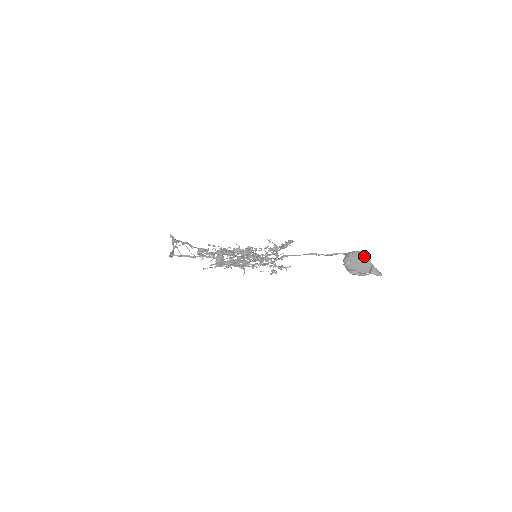
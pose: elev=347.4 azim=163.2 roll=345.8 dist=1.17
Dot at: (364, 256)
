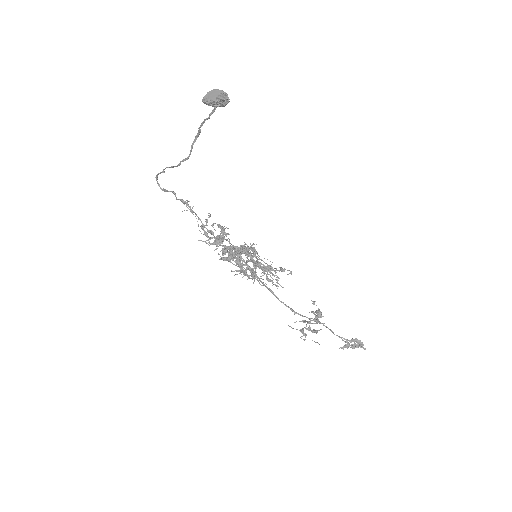
Dot at: (220, 90)
